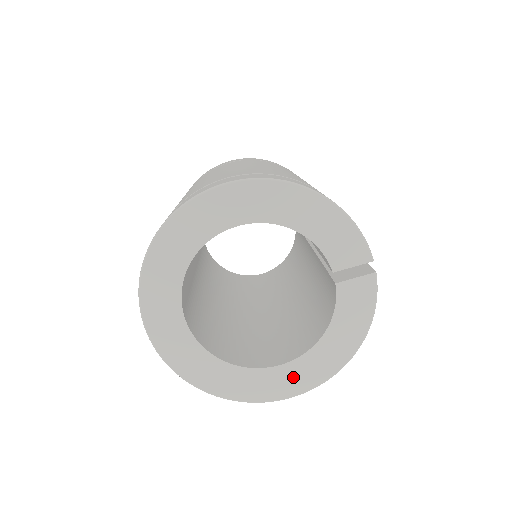
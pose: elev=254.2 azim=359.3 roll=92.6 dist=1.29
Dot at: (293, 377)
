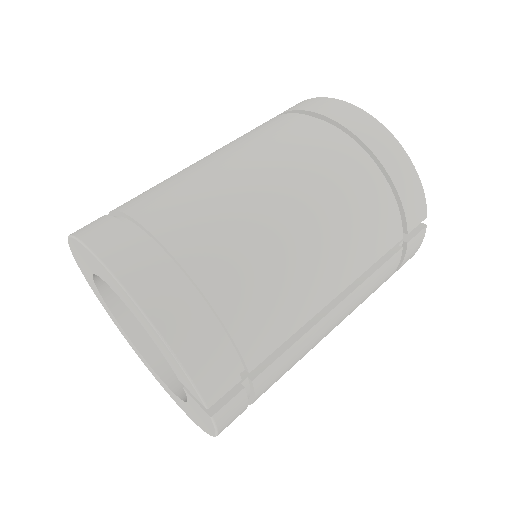
Dot at: (175, 397)
